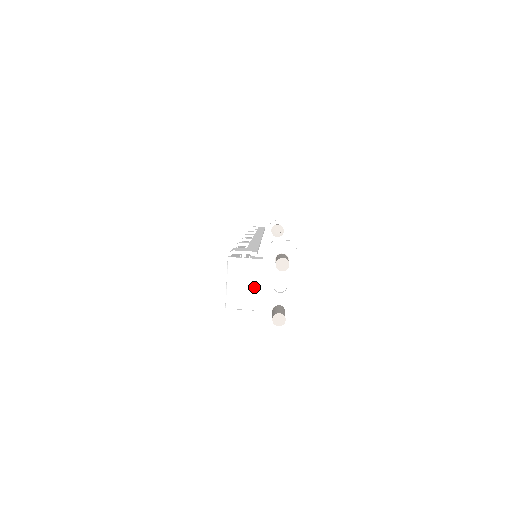
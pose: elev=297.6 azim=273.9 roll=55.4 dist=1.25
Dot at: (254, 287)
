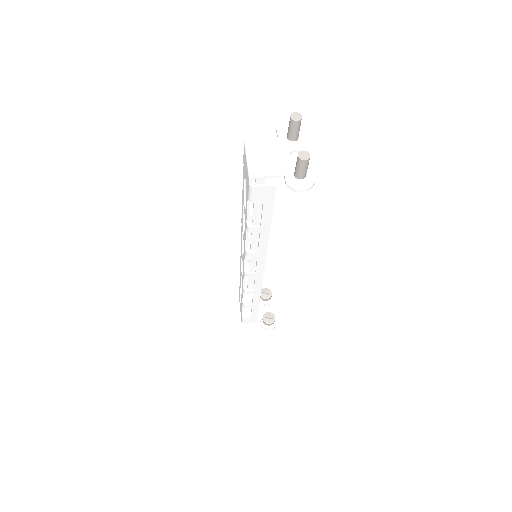
Dot at: (273, 158)
